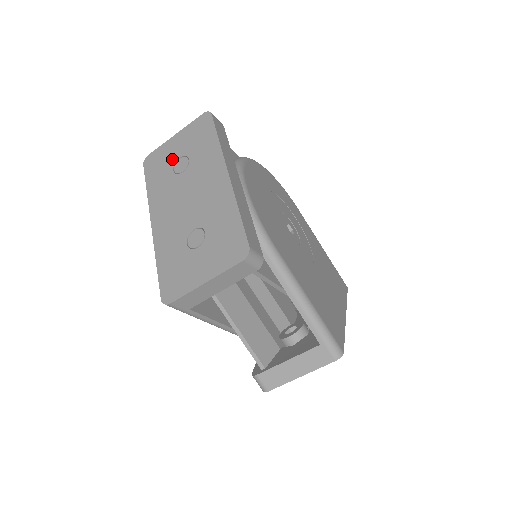
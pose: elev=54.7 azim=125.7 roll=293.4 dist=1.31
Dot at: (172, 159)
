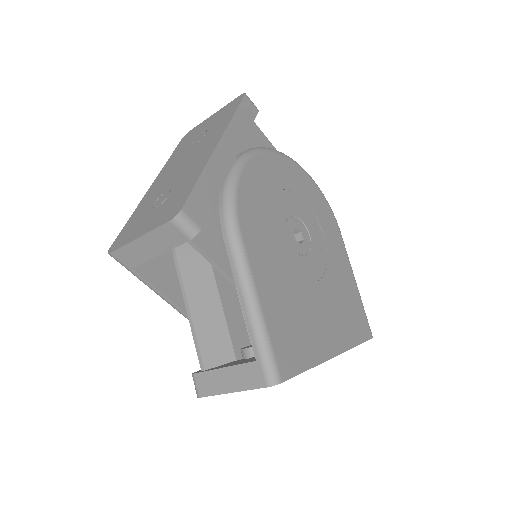
Dot at: (198, 133)
